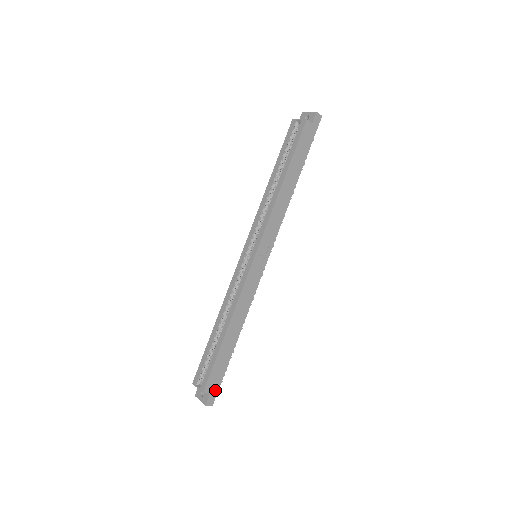
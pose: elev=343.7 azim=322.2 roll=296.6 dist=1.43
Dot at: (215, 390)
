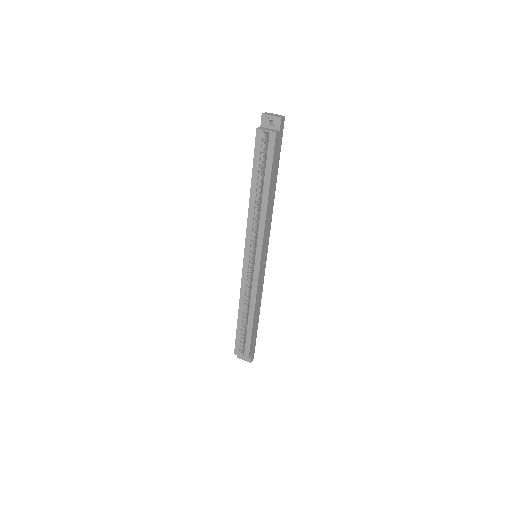
Dot at: (253, 351)
